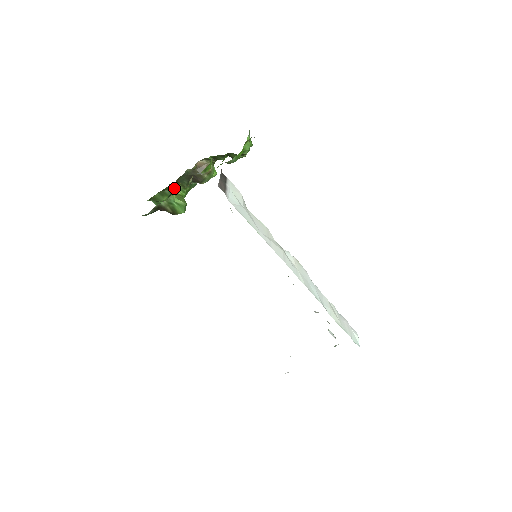
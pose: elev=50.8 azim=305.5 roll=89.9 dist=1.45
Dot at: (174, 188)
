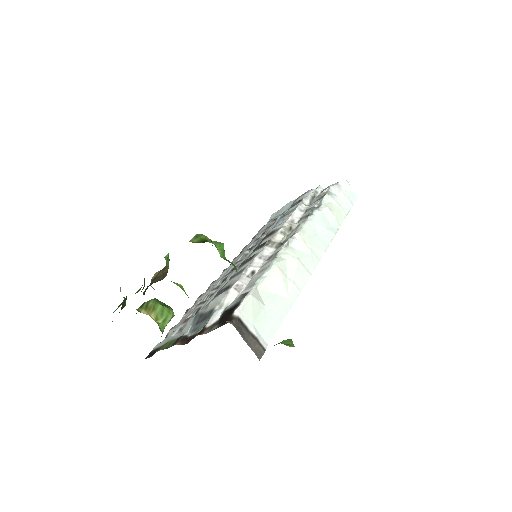
Dot at: occluded
